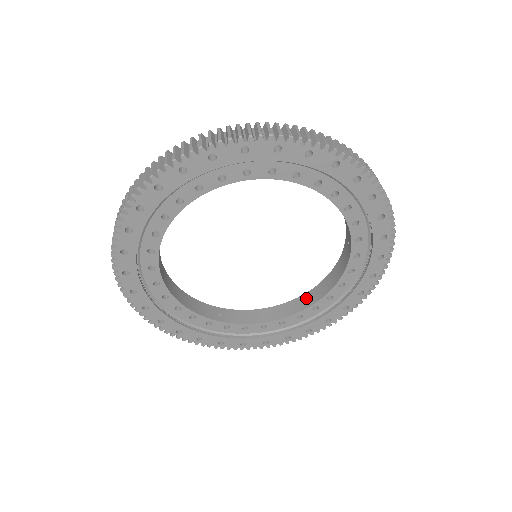
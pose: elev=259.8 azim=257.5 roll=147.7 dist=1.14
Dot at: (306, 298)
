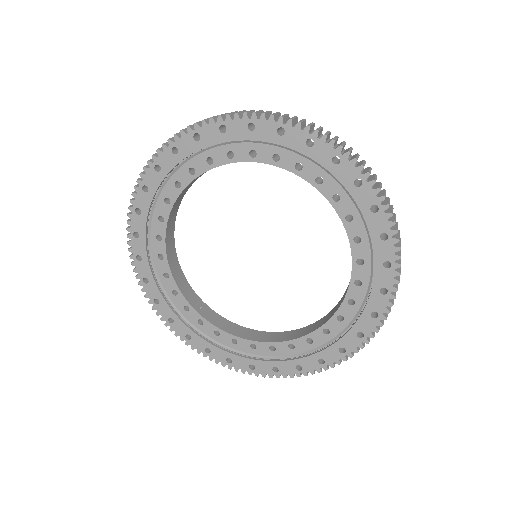
Dot at: (288, 334)
